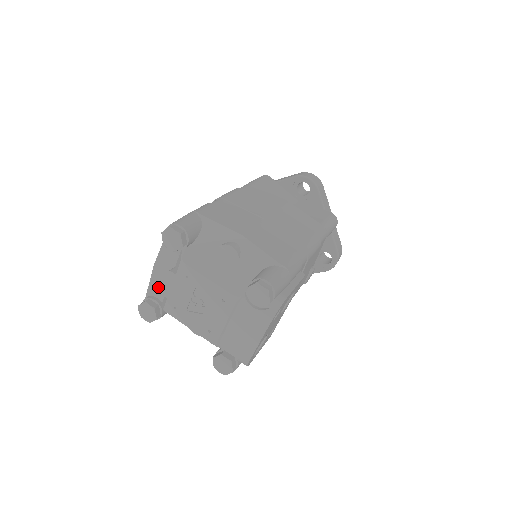
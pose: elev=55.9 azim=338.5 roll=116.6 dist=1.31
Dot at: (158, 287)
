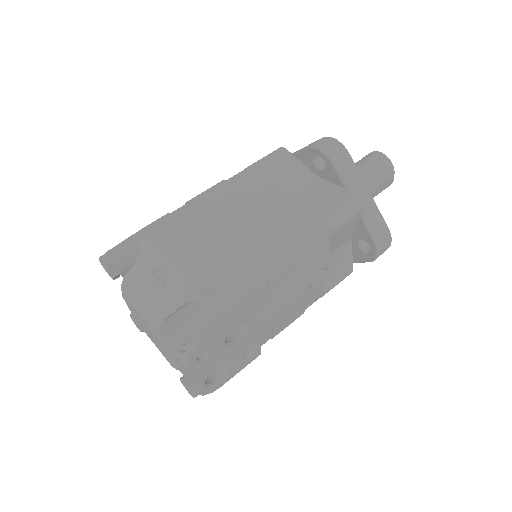
Dot at: occluded
